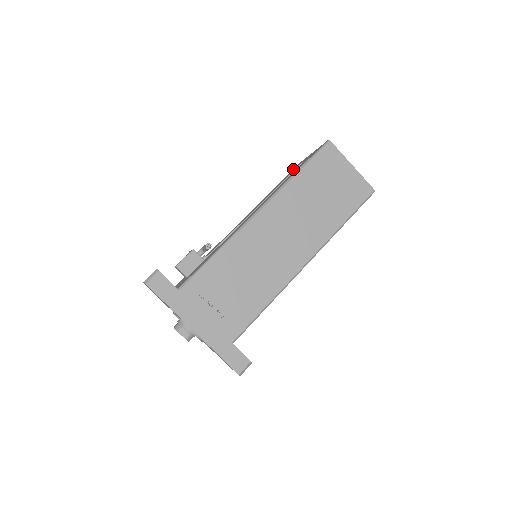
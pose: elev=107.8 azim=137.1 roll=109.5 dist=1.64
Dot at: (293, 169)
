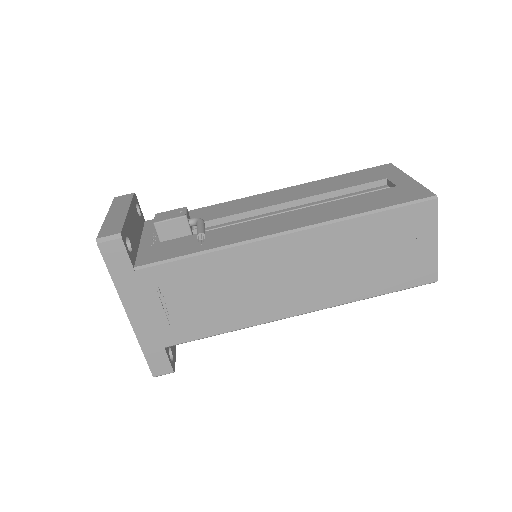
Dot at: (374, 167)
